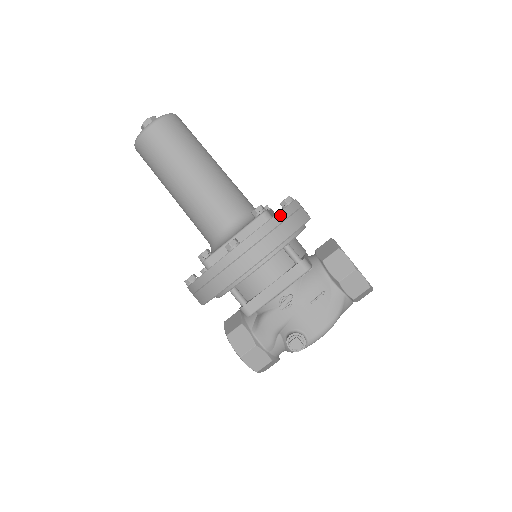
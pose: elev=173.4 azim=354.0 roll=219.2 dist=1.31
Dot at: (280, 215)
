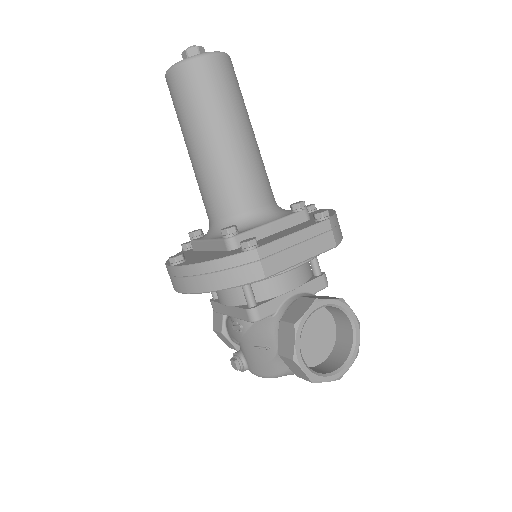
Dot at: (216, 263)
